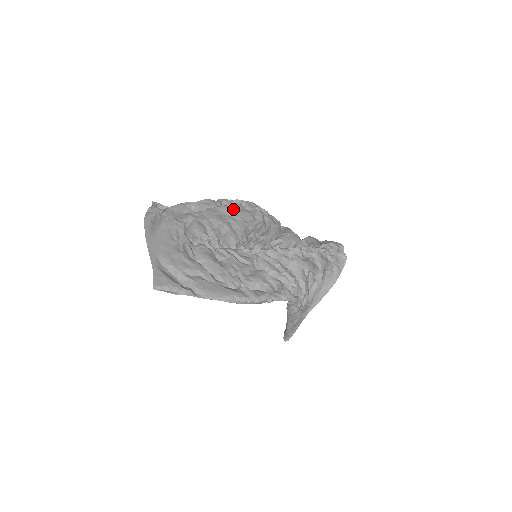
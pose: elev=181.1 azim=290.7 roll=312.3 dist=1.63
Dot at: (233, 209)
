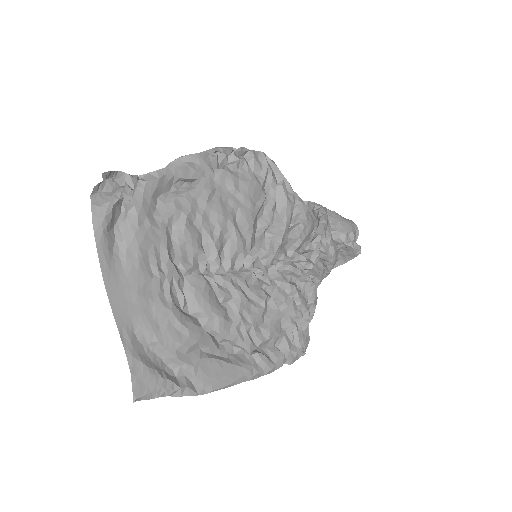
Dot at: (238, 179)
